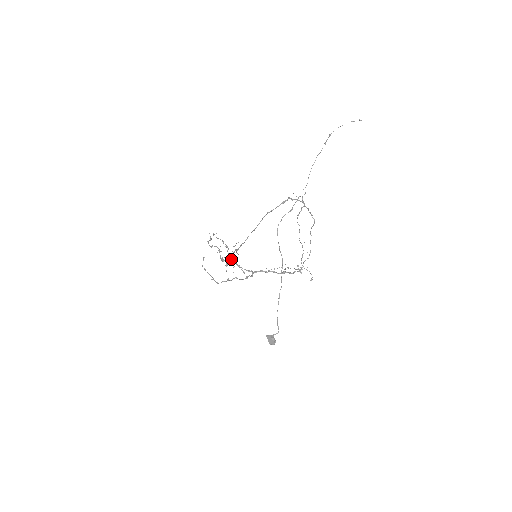
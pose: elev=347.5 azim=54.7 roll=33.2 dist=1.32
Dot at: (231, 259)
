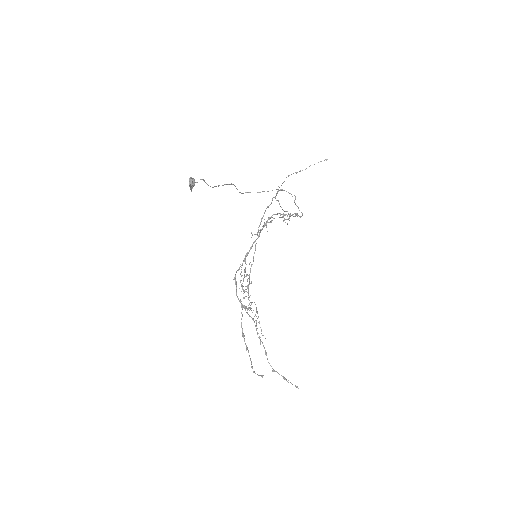
Dot at: occluded
